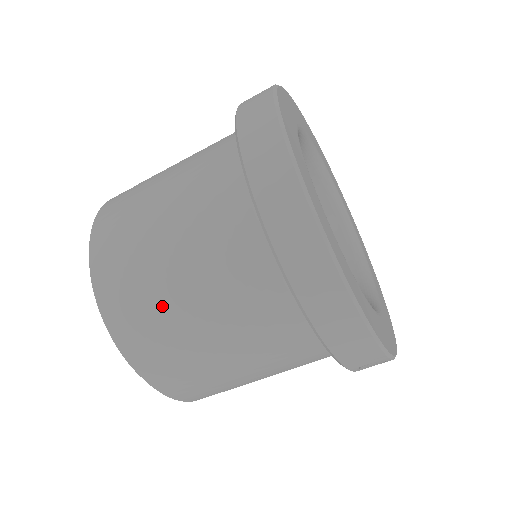
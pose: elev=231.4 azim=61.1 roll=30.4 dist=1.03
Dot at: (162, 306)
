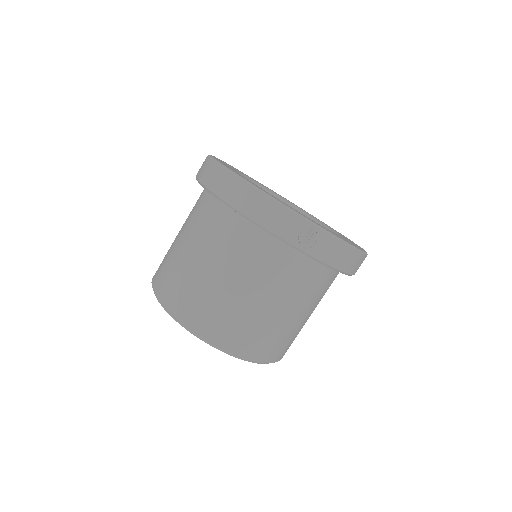
Dot at: (178, 265)
